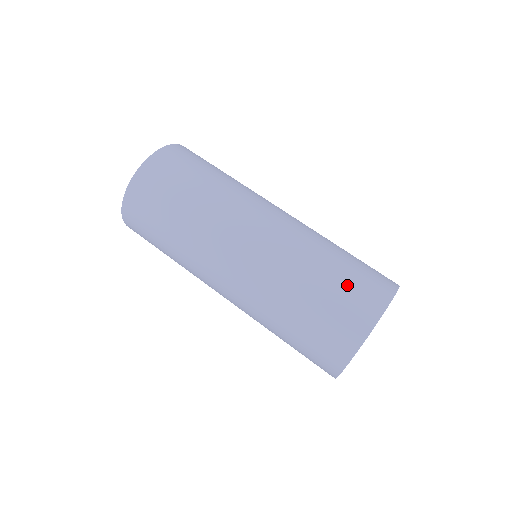
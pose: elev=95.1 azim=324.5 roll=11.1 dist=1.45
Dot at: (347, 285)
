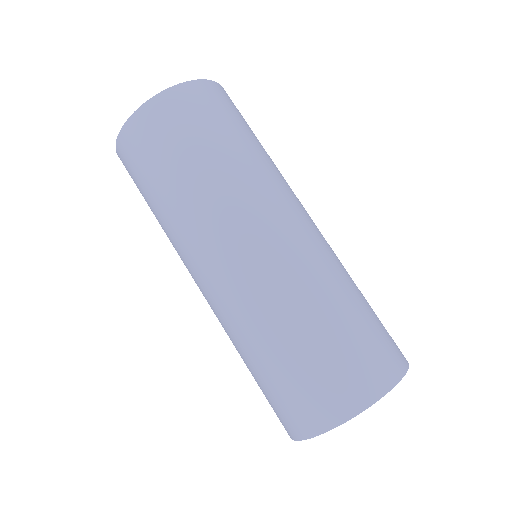
Dot at: (356, 343)
